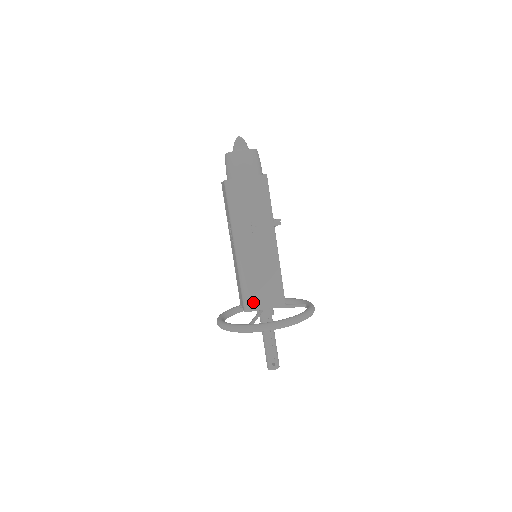
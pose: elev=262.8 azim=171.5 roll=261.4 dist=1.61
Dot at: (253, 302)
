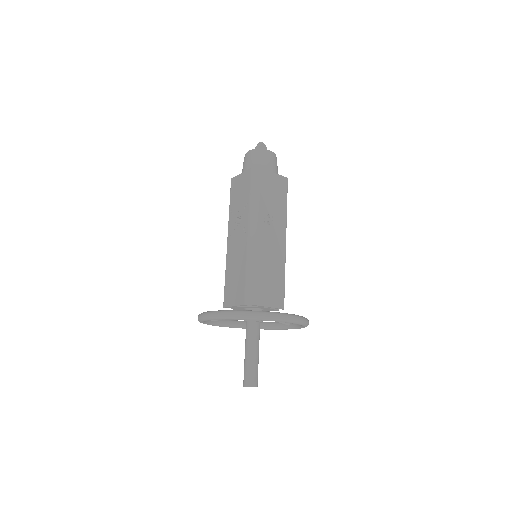
Dot at: (257, 295)
